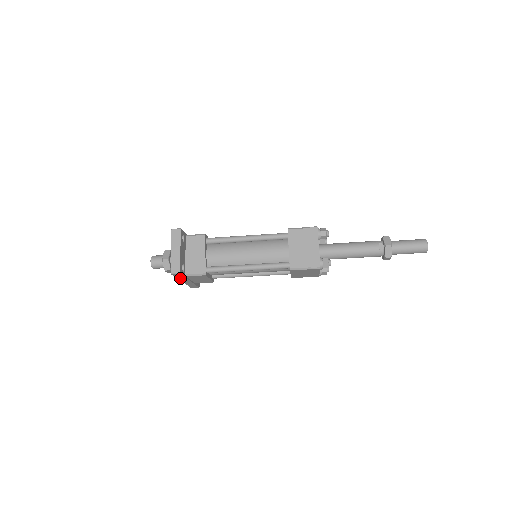
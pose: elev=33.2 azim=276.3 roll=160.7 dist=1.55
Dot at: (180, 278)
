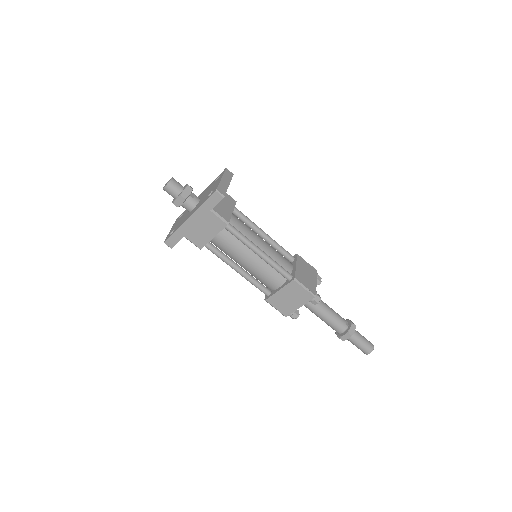
Dot at: (203, 208)
